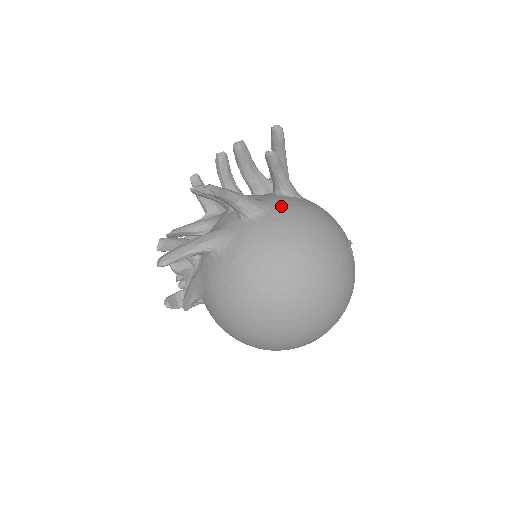
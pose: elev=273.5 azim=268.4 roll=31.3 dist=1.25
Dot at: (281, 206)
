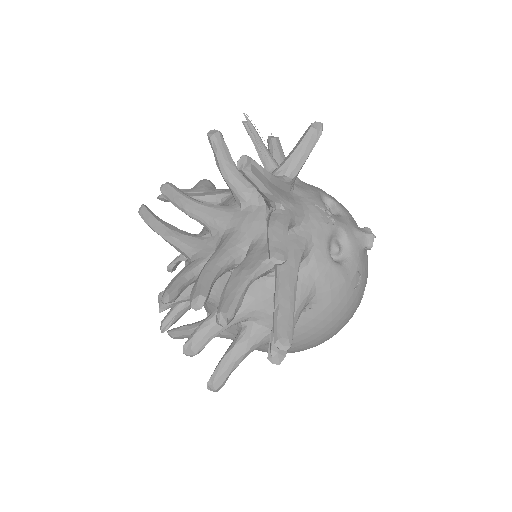
Dot at: occluded
